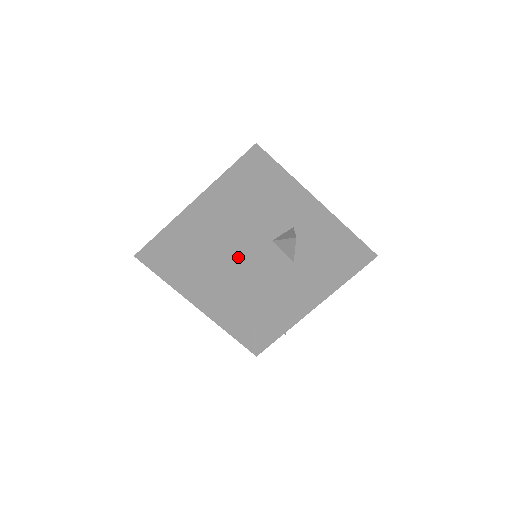
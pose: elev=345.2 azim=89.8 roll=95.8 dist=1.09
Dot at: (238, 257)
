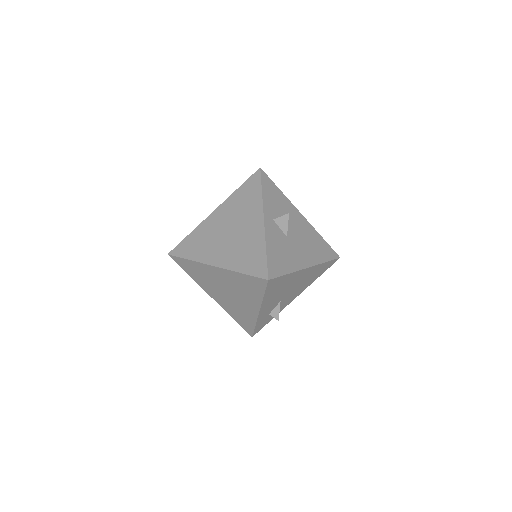
Dot at: (251, 228)
